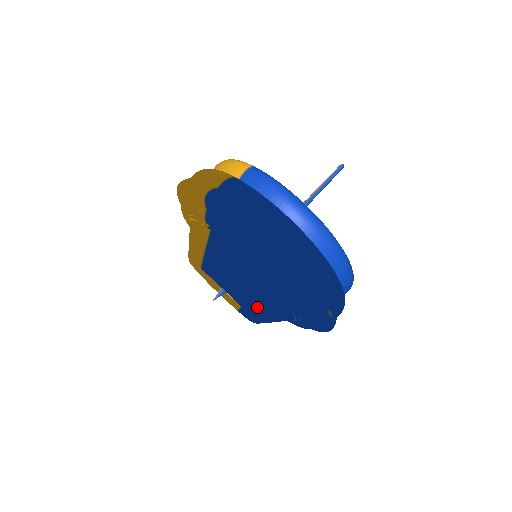
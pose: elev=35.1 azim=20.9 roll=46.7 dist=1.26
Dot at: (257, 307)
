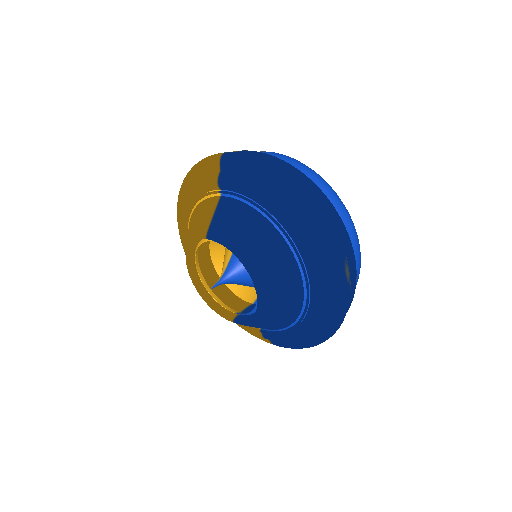
Dot at: (267, 272)
